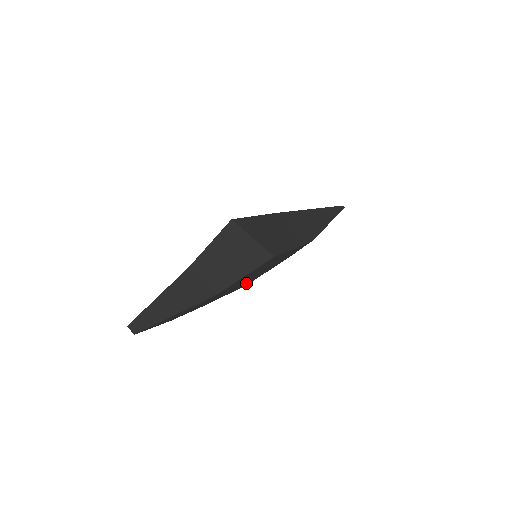
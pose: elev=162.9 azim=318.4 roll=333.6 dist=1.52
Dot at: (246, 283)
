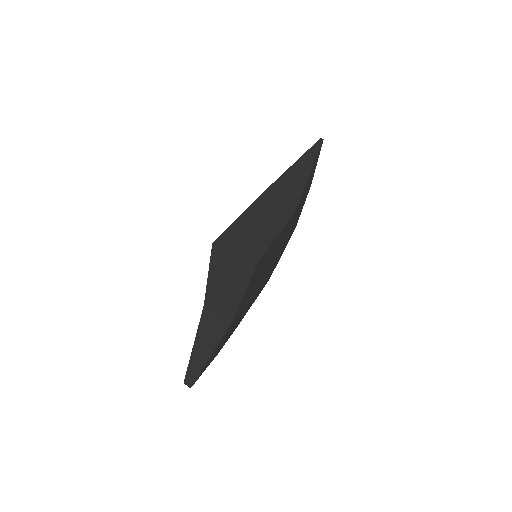
Dot at: (265, 281)
